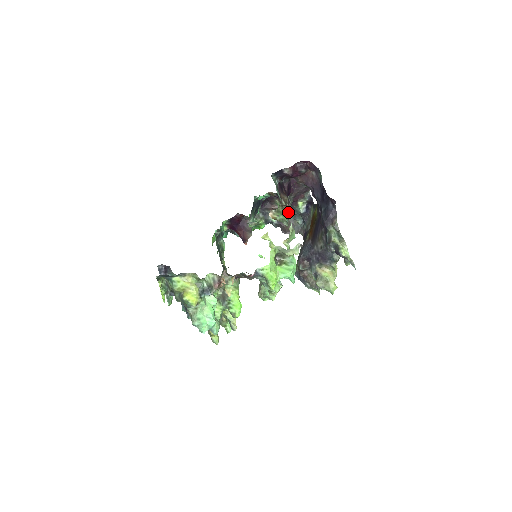
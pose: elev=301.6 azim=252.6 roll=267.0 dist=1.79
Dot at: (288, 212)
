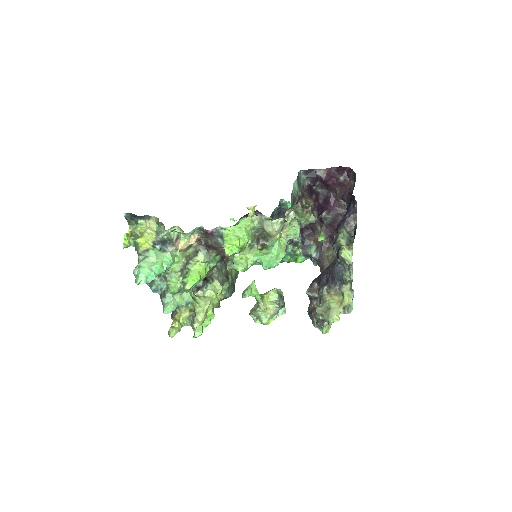
Dot at: (308, 216)
